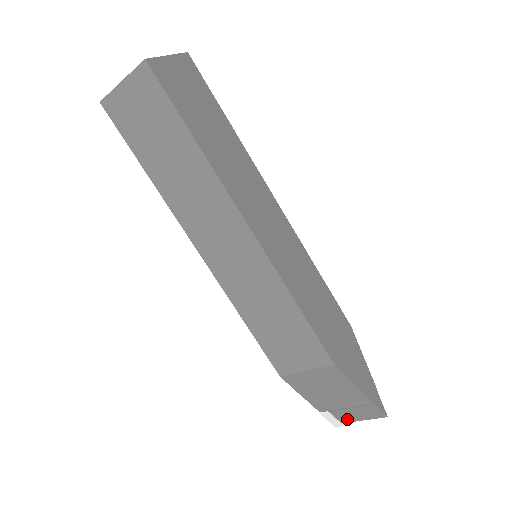
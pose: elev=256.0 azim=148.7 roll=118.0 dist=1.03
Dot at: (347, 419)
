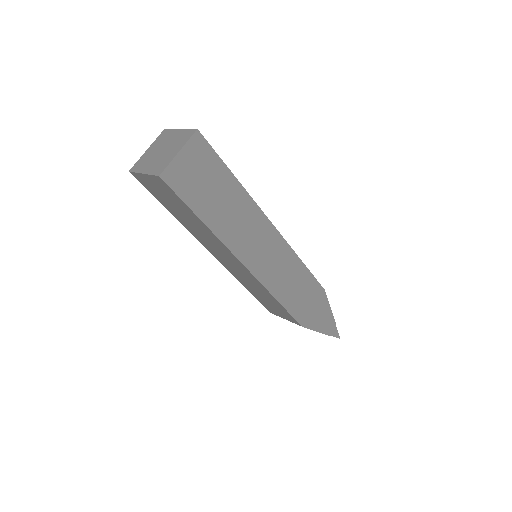
Dot at: occluded
